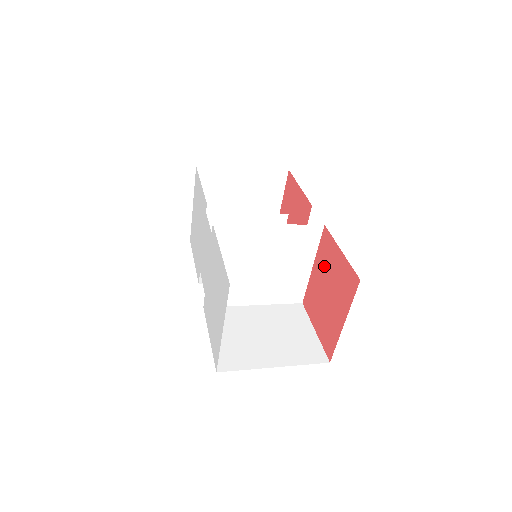
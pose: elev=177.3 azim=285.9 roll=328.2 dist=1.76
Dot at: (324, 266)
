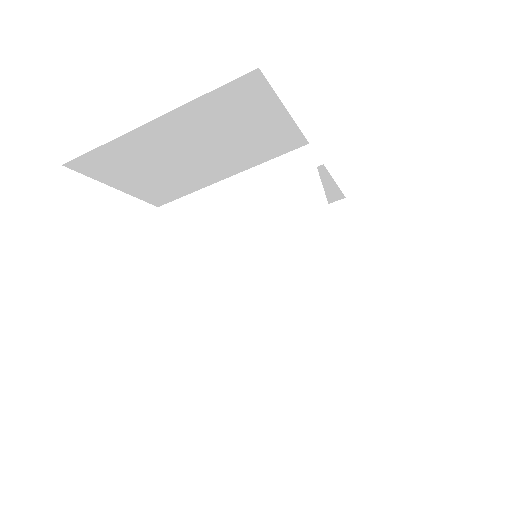
Dot at: occluded
